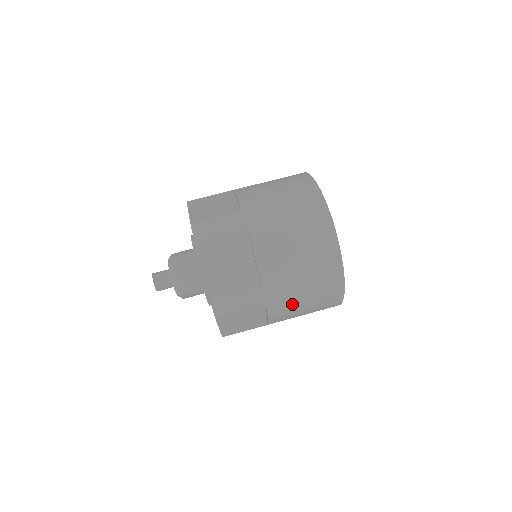
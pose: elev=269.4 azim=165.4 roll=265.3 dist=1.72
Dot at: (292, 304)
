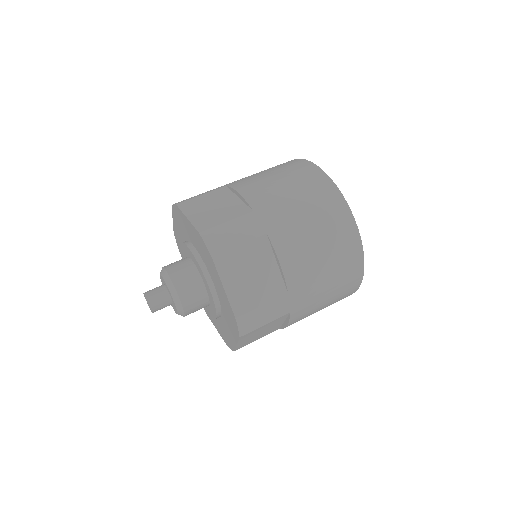
Dot at: (298, 233)
